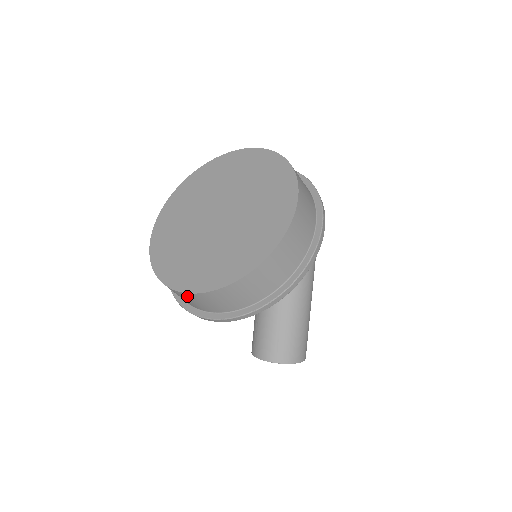
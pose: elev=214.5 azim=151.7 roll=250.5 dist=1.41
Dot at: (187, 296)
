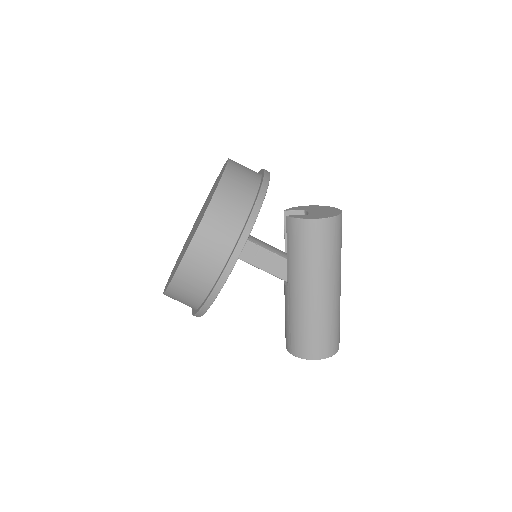
Dot at: occluded
